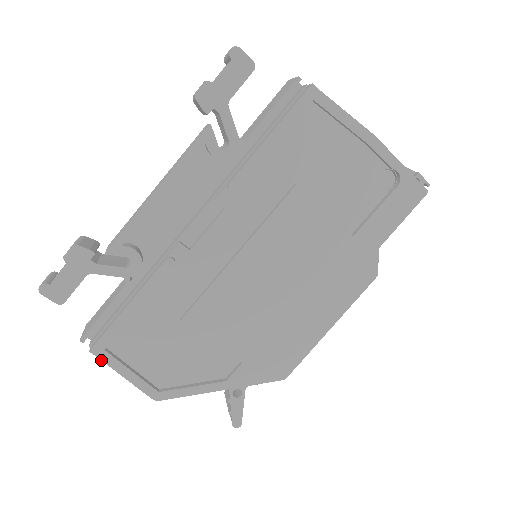
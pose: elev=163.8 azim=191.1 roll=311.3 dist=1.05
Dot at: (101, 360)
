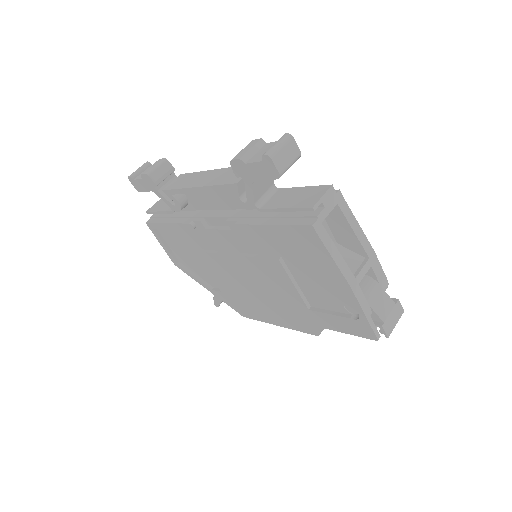
Dot at: (151, 230)
